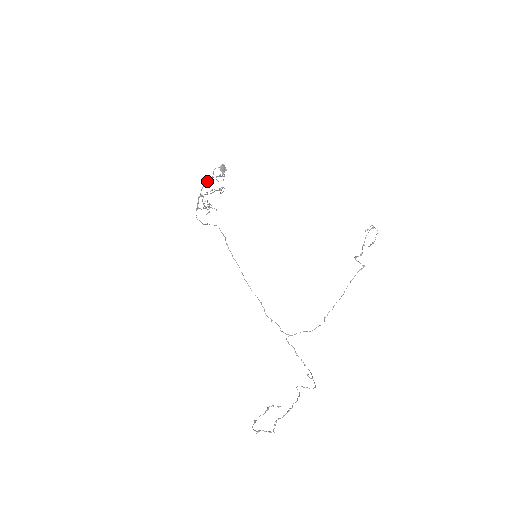
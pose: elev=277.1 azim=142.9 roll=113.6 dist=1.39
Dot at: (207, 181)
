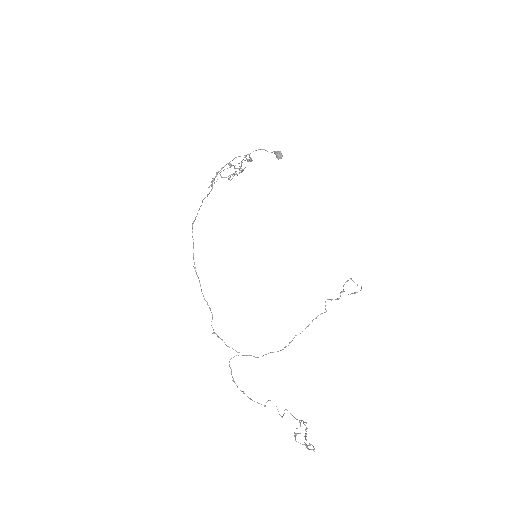
Dot at: occluded
